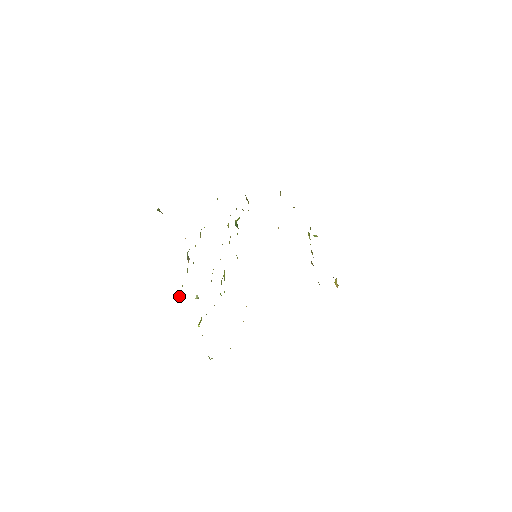
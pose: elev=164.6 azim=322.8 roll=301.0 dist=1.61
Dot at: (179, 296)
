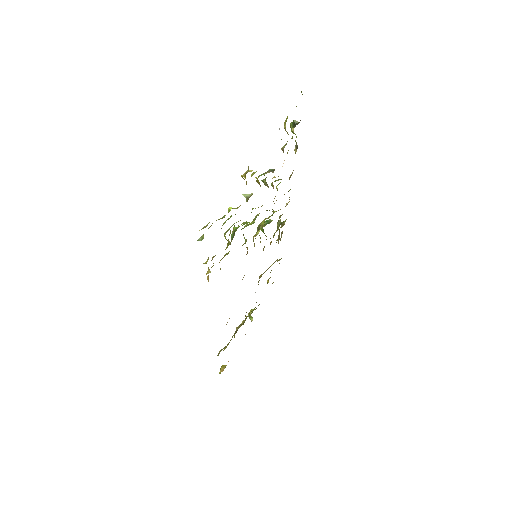
Dot at: (252, 170)
